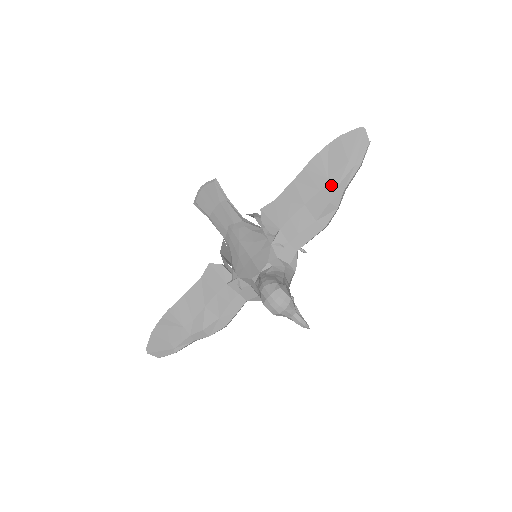
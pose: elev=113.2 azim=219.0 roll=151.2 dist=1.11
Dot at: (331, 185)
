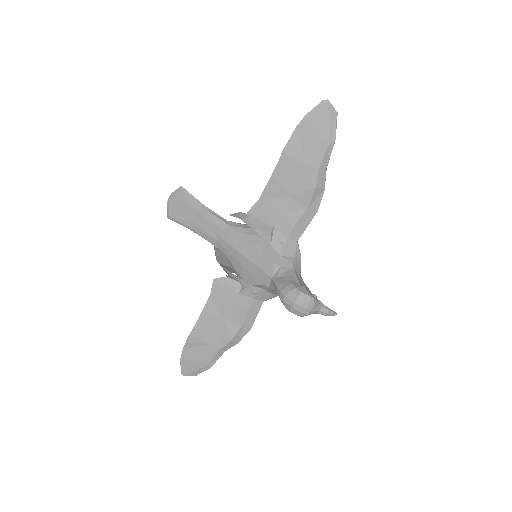
Dot at: (312, 170)
